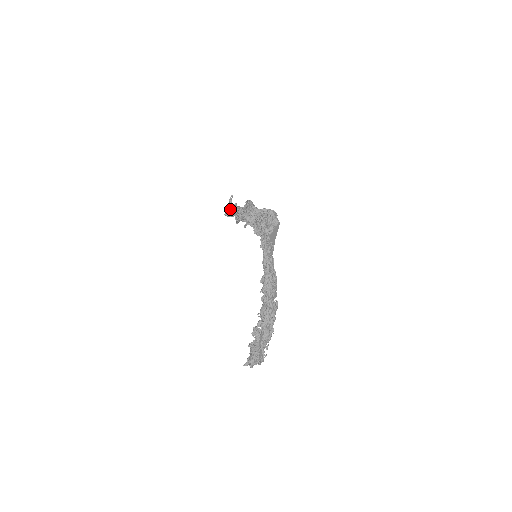
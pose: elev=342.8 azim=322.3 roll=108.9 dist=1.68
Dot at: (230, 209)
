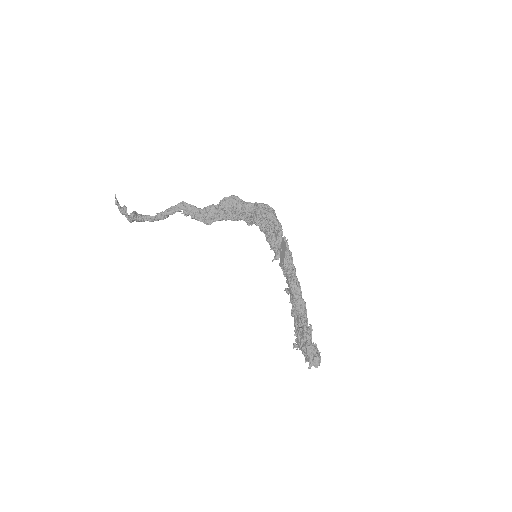
Dot at: (134, 212)
